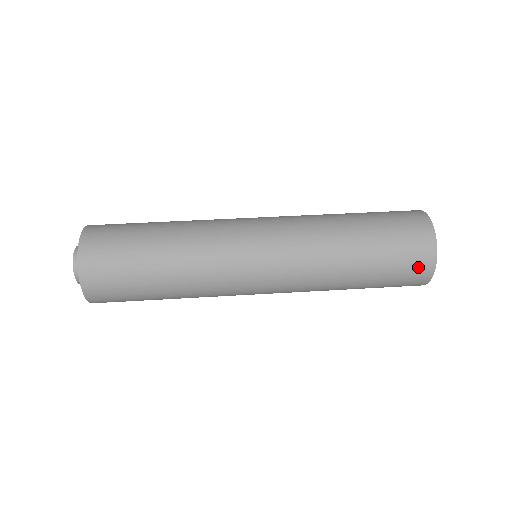
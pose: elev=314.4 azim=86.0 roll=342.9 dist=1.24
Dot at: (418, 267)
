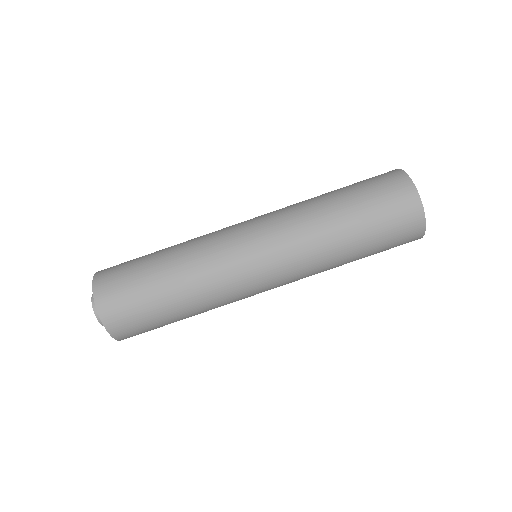
Dot at: occluded
